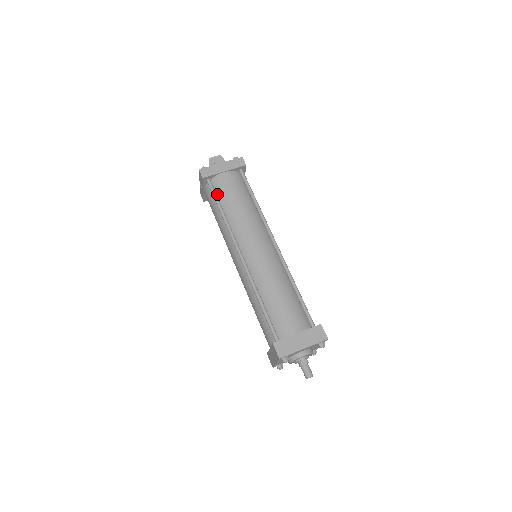
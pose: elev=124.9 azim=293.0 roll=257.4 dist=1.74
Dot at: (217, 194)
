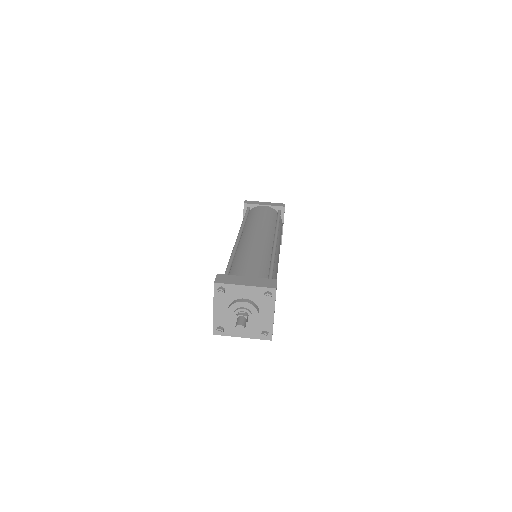
Dot at: (249, 214)
